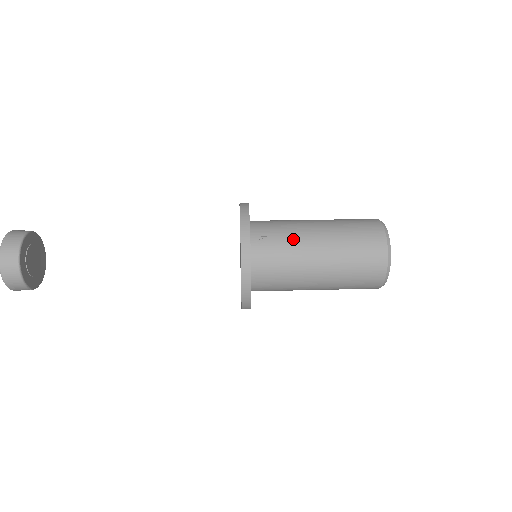
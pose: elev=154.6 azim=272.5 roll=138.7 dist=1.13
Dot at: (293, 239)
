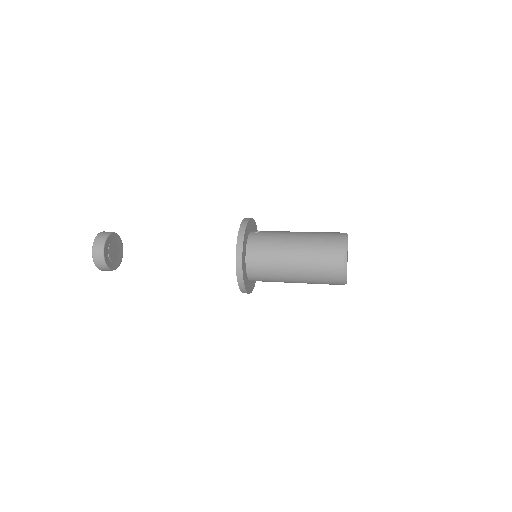
Dot at: (279, 232)
